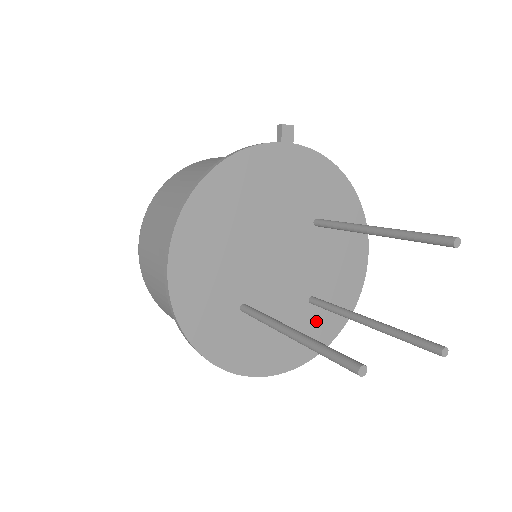
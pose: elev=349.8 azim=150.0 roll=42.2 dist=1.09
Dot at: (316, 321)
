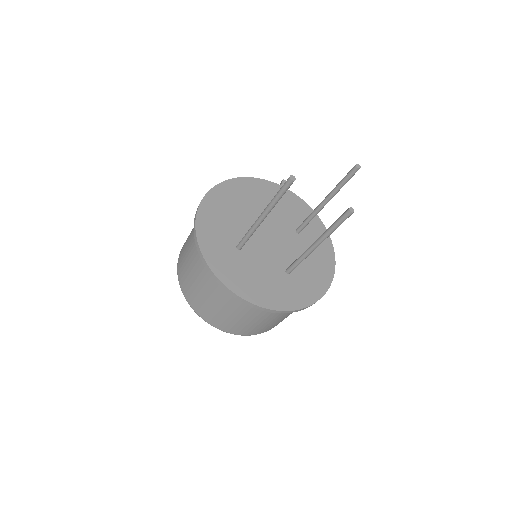
Dot at: (289, 287)
